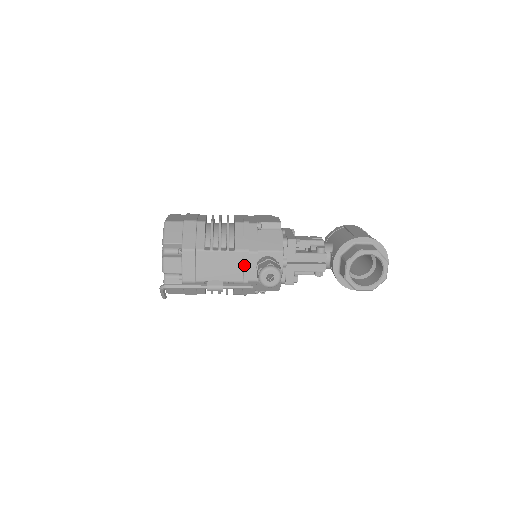
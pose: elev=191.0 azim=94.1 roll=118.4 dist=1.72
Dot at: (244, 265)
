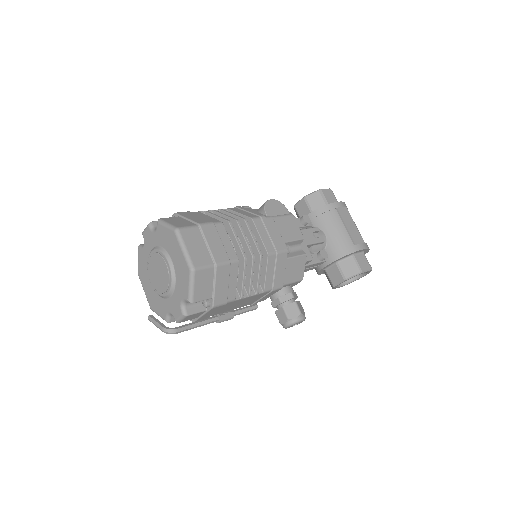
Dot at: (263, 298)
